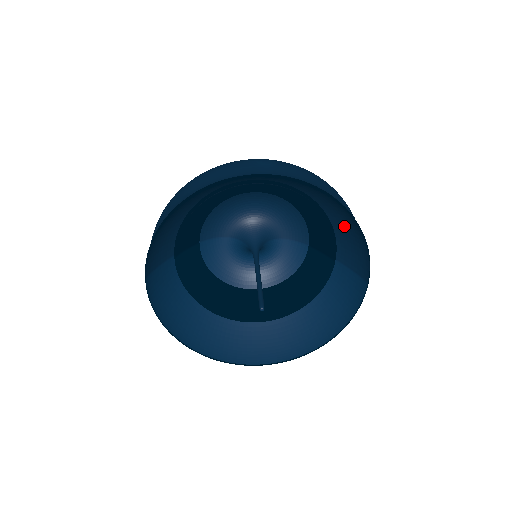
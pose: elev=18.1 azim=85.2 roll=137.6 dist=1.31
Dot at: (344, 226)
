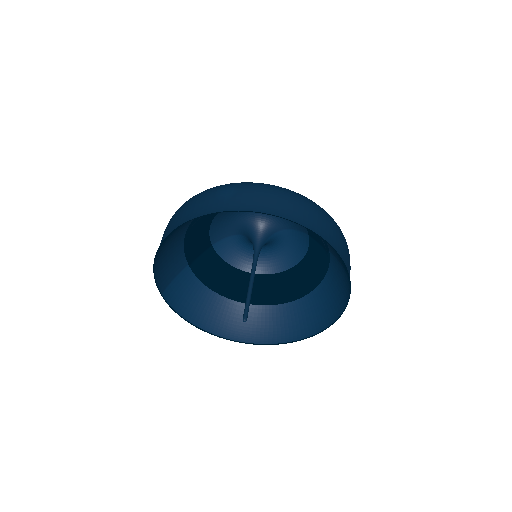
Dot at: occluded
